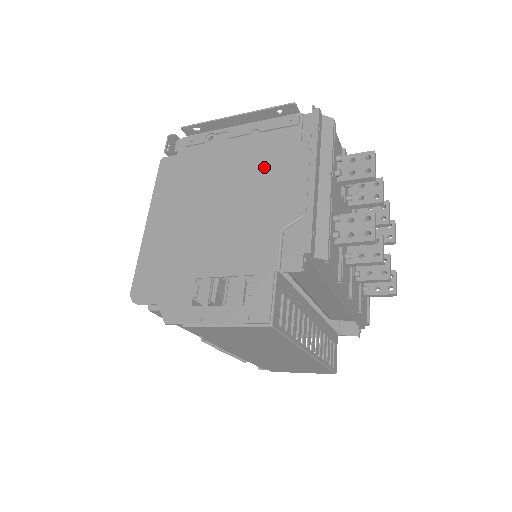
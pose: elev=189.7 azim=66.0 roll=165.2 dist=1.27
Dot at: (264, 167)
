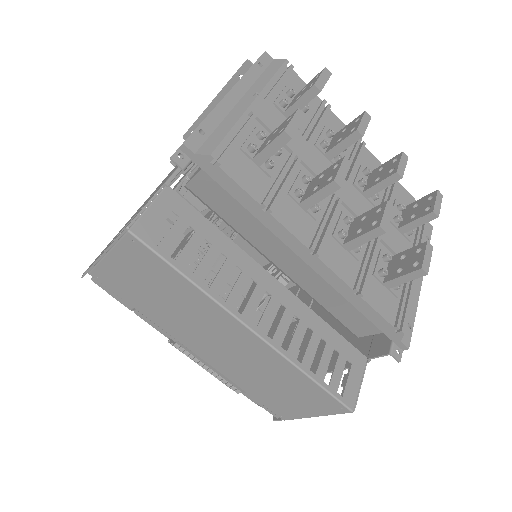
Dot at: occluded
